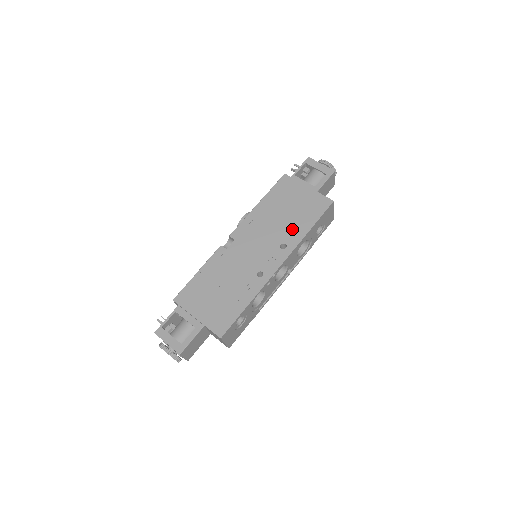
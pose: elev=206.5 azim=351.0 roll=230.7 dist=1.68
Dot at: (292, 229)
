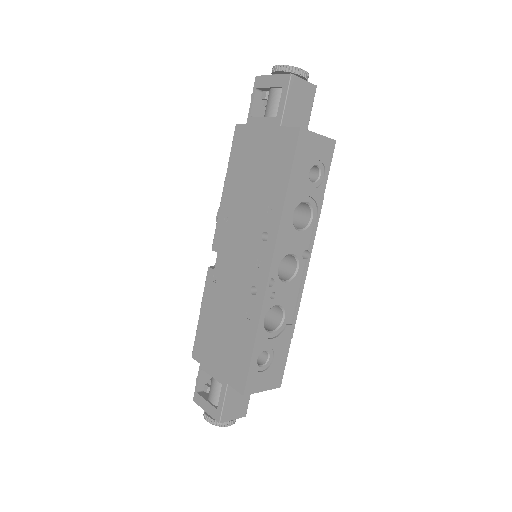
Dot at: (266, 204)
